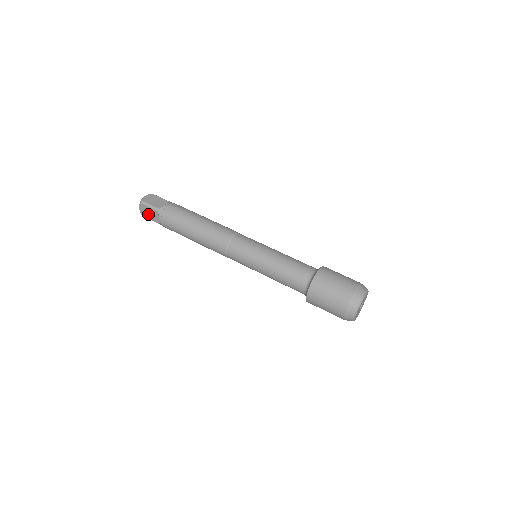
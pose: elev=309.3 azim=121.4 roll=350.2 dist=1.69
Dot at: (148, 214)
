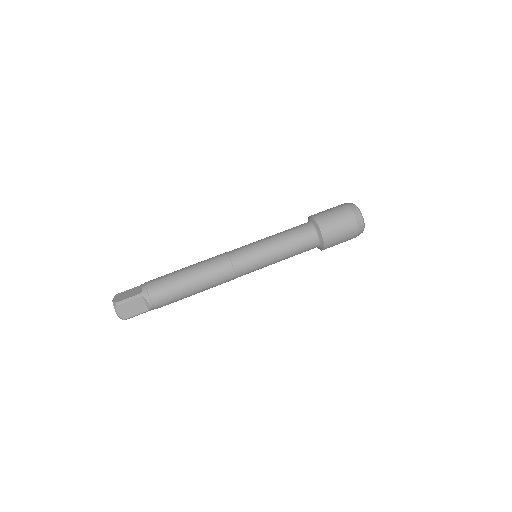
Dot at: (131, 311)
